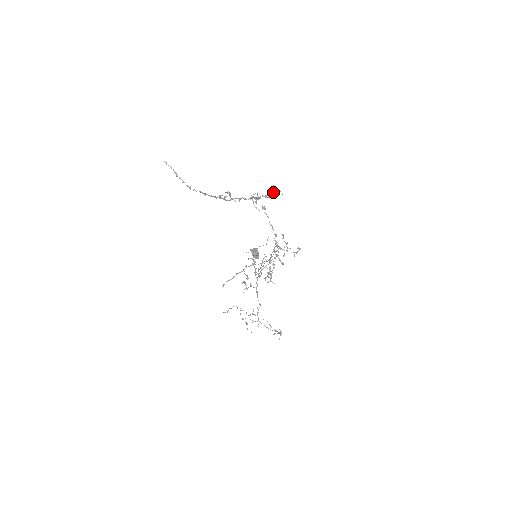
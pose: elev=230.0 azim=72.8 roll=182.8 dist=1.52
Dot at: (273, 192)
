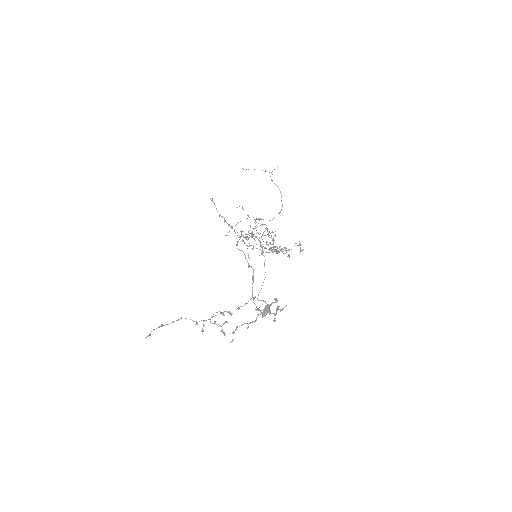
Dot at: (276, 312)
